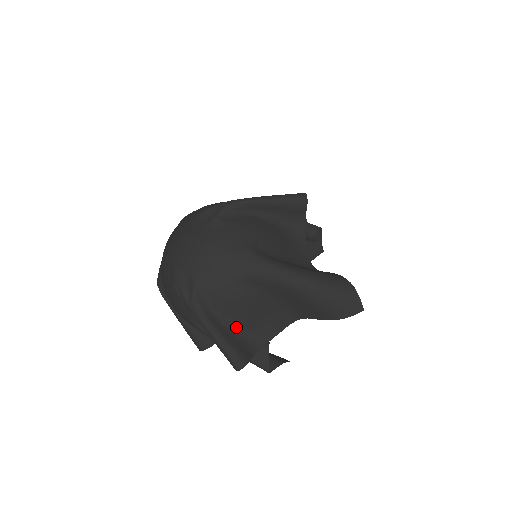
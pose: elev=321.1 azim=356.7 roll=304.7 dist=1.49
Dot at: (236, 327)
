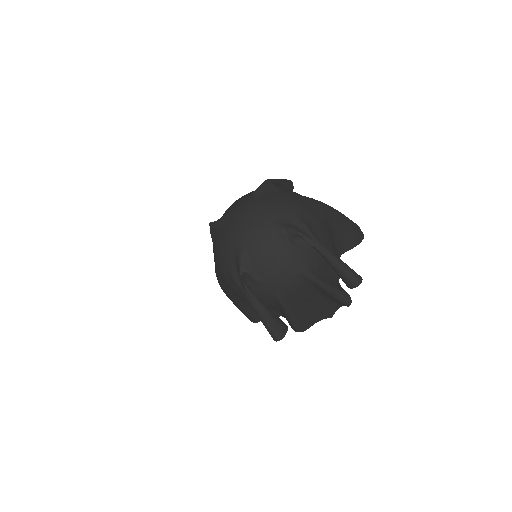
Dot at: occluded
